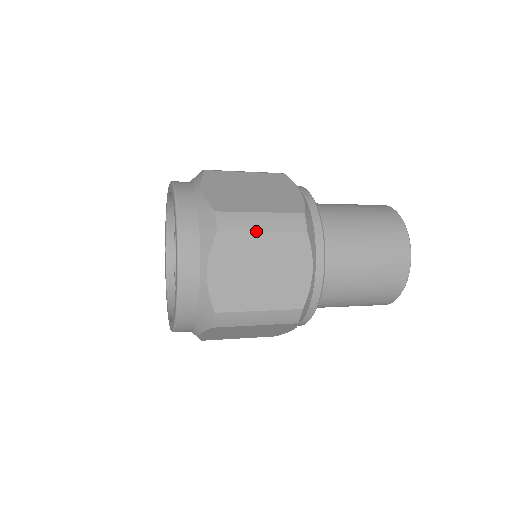
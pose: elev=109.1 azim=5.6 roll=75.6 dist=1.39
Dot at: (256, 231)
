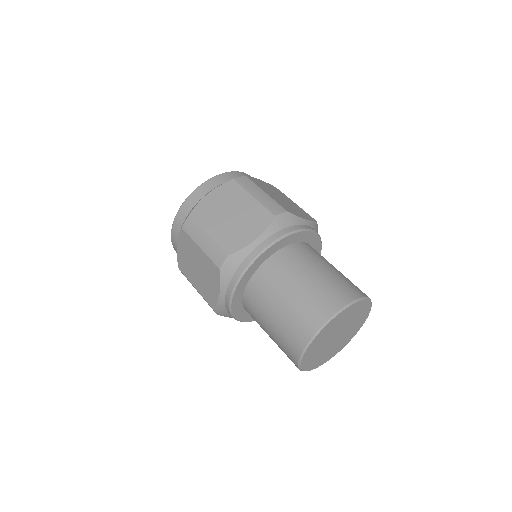
Dot at: (251, 193)
